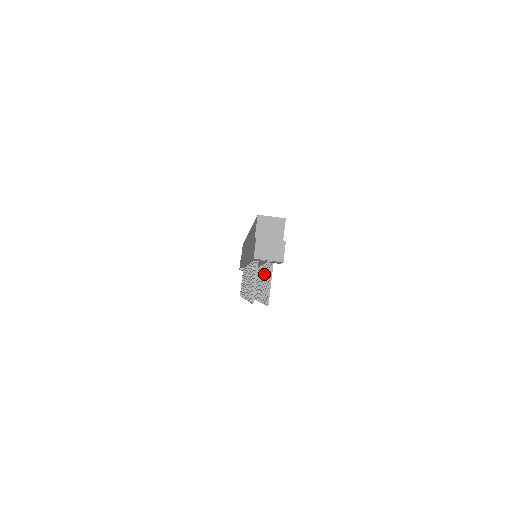
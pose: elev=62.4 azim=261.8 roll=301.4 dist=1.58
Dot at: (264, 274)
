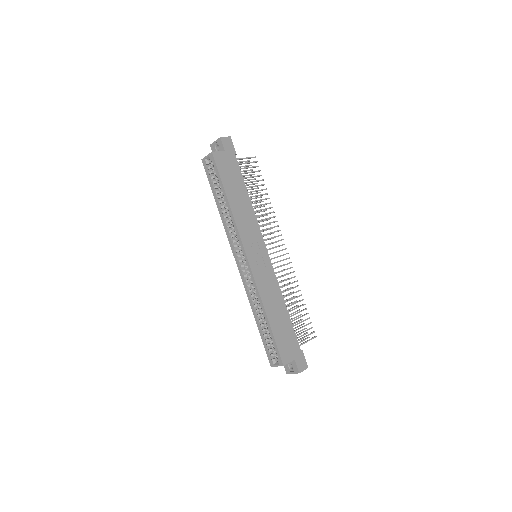
Dot at: occluded
